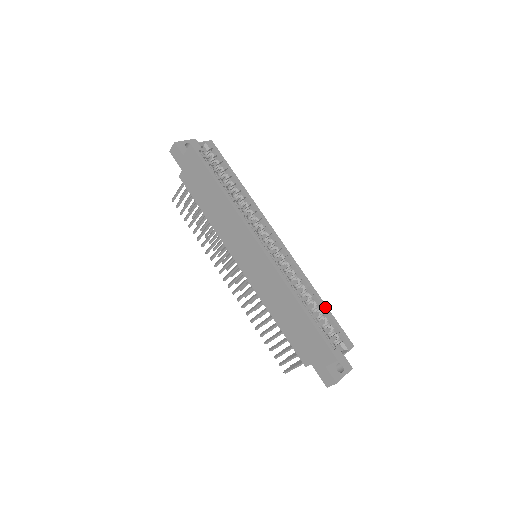
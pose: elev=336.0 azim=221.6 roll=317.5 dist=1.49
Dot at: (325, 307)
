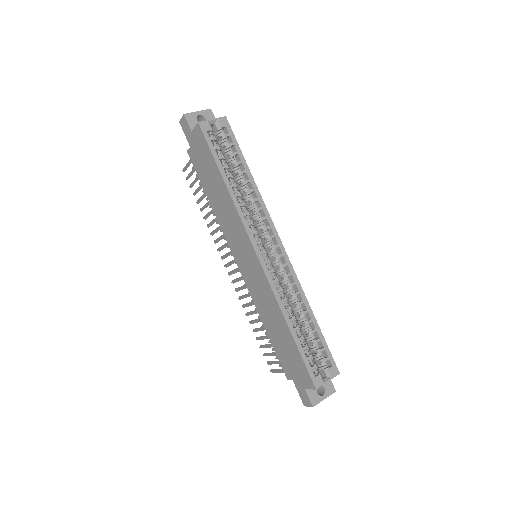
Dot at: (317, 328)
